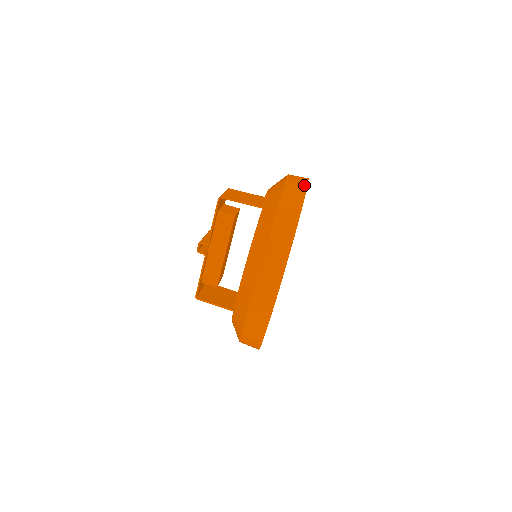
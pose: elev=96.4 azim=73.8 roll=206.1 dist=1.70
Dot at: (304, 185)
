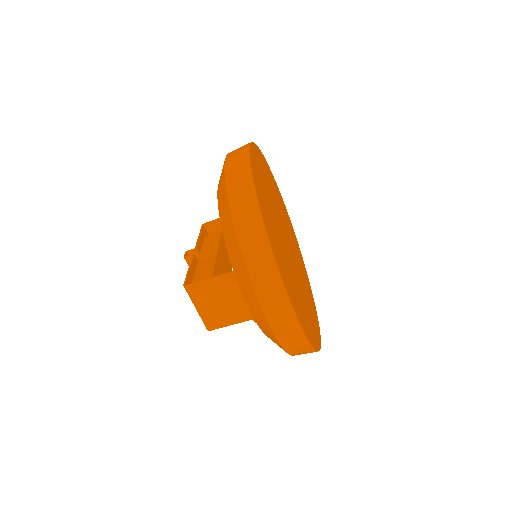
Dot at: (299, 332)
